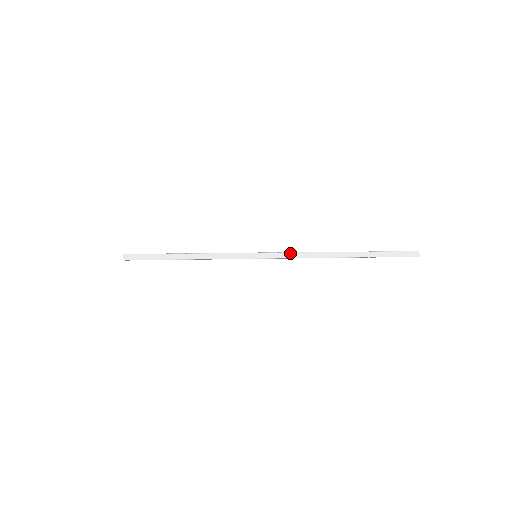
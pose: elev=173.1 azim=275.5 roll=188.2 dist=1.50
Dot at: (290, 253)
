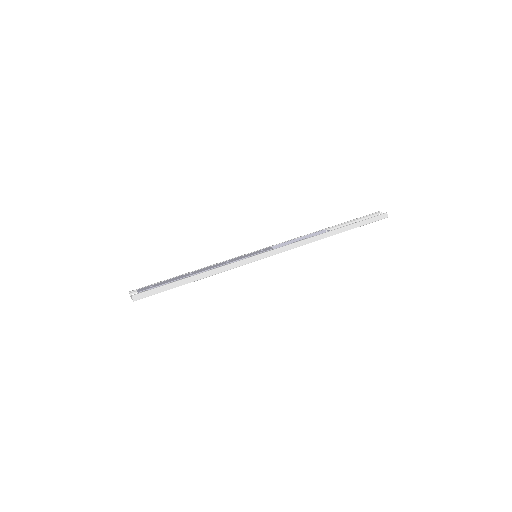
Dot at: (287, 246)
